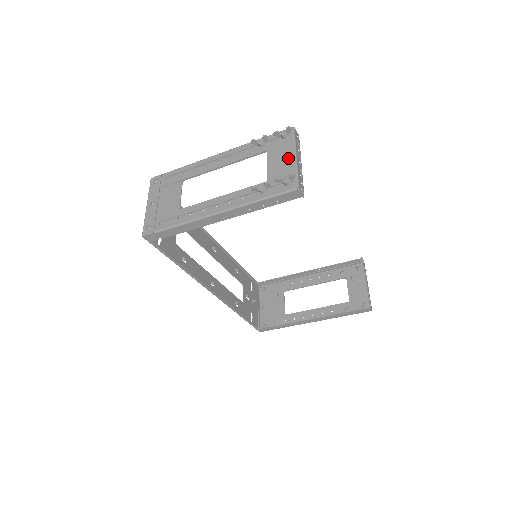
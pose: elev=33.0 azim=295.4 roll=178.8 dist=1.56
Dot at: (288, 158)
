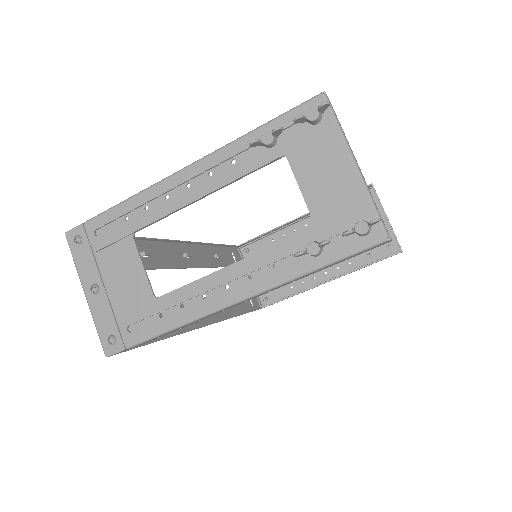
Dot at: (341, 171)
